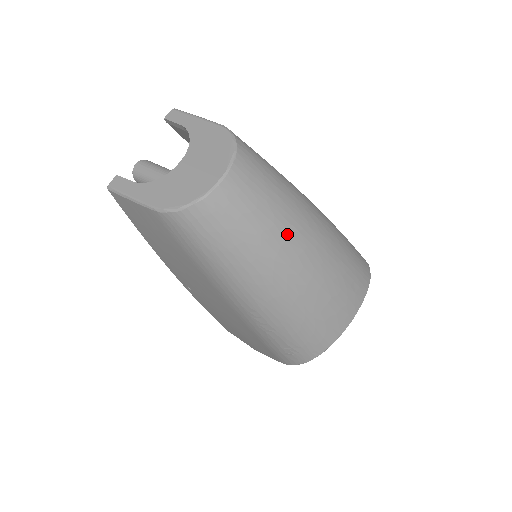
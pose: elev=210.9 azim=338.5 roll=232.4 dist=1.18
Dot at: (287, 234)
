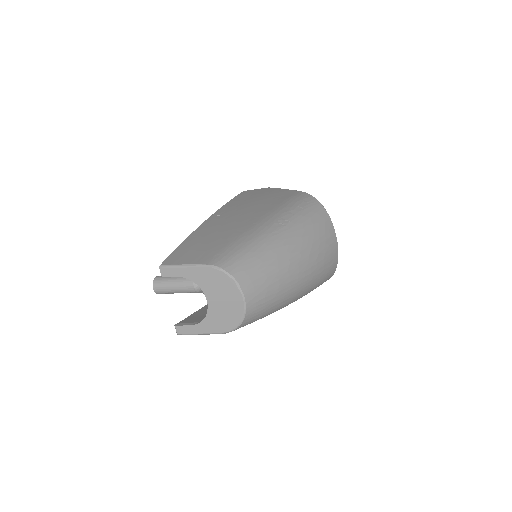
Dot at: (287, 274)
